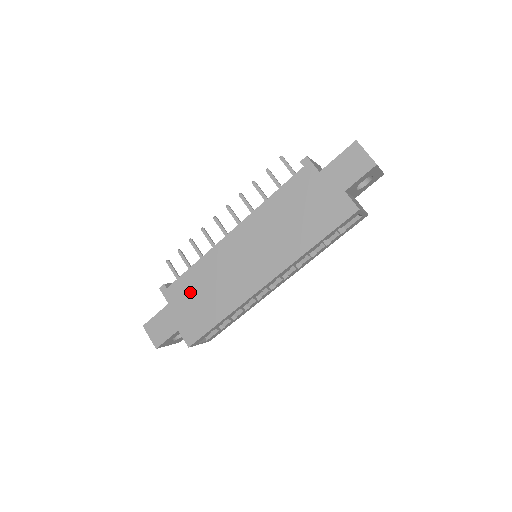
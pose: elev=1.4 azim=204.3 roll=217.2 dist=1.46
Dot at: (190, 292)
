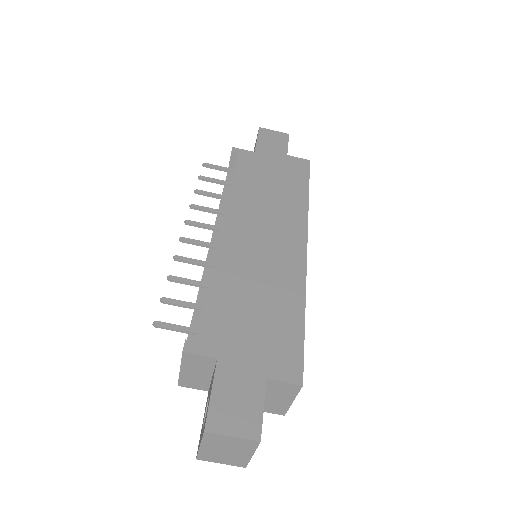
Dot at: (235, 318)
